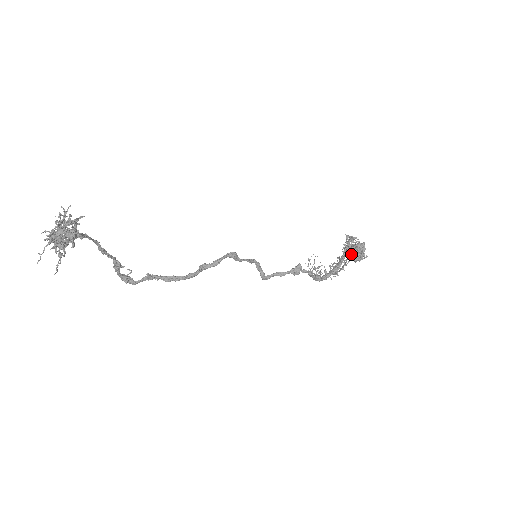
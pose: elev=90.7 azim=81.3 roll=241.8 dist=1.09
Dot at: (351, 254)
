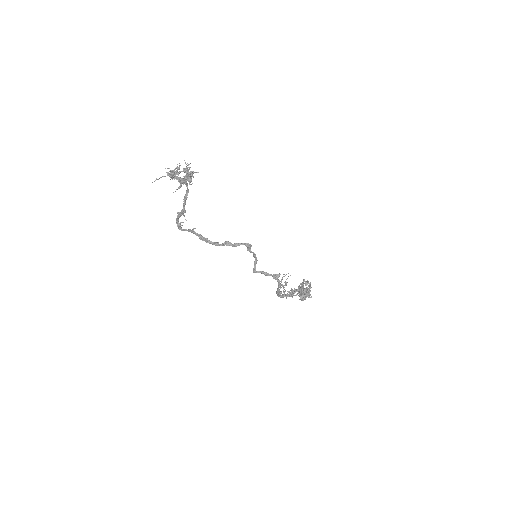
Dot at: occluded
